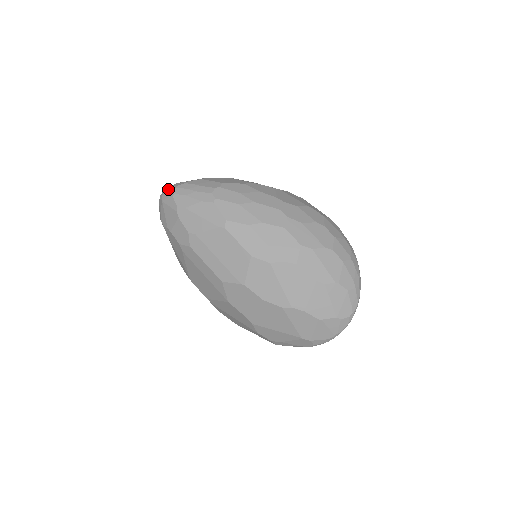
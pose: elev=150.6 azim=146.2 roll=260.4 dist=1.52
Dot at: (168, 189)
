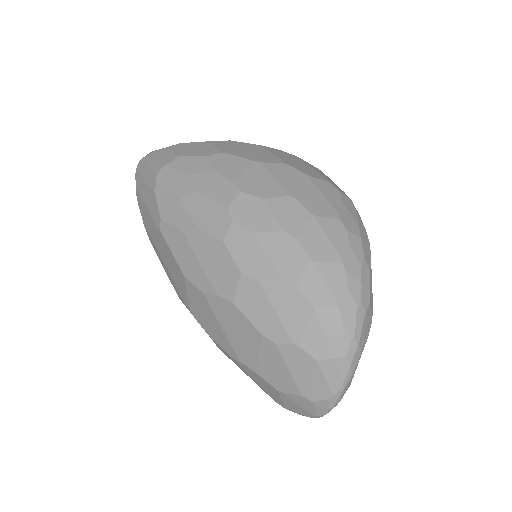
Dot at: (139, 161)
